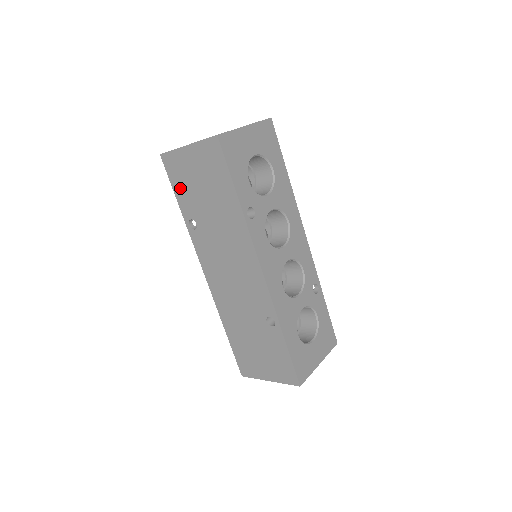
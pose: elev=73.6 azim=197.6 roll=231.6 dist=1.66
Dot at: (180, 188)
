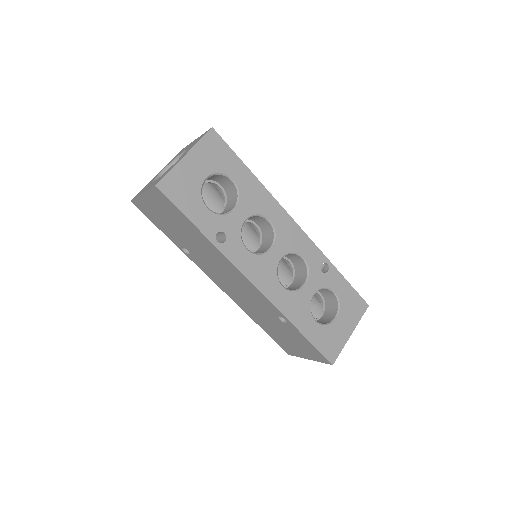
Dot at: (160, 225)
